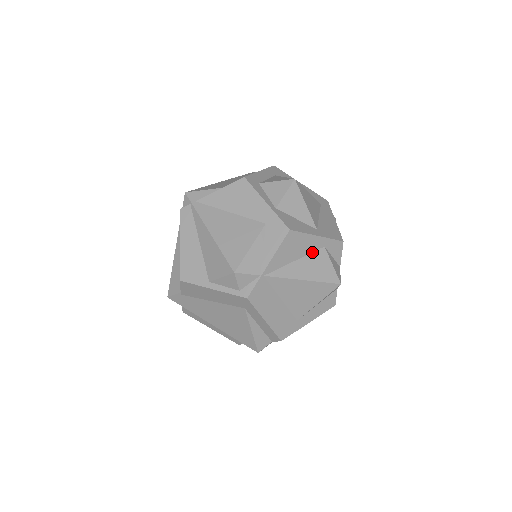
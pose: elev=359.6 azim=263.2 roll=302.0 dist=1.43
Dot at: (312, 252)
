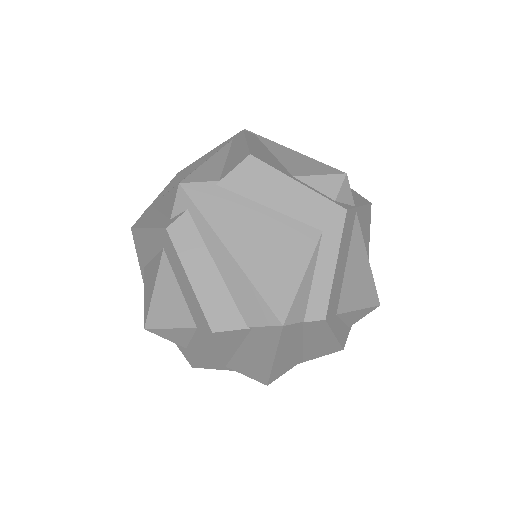
Dot at: occluded
